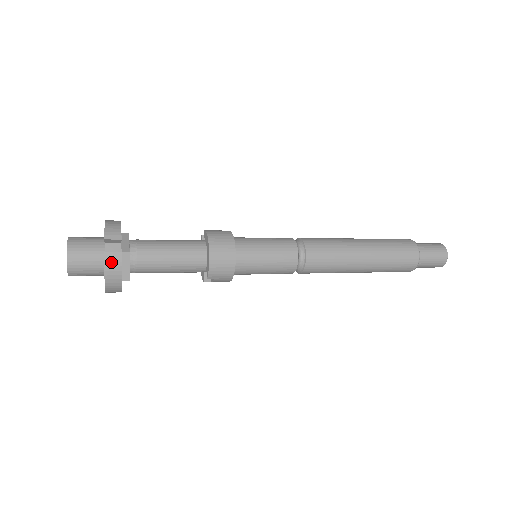
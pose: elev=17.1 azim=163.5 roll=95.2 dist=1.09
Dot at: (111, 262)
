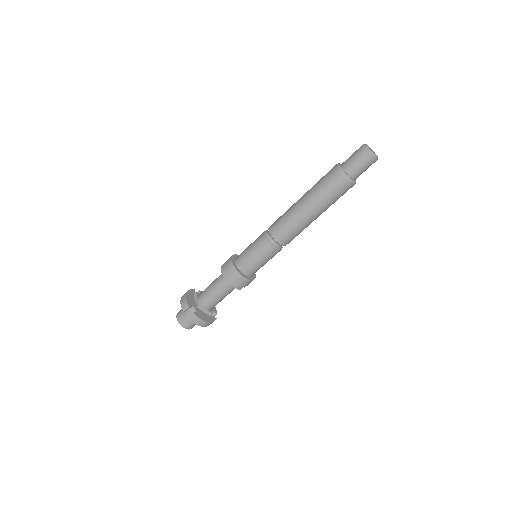
Dot at: (194, 320)
